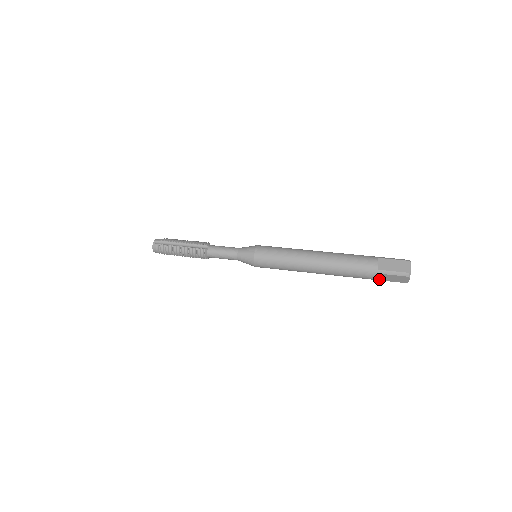
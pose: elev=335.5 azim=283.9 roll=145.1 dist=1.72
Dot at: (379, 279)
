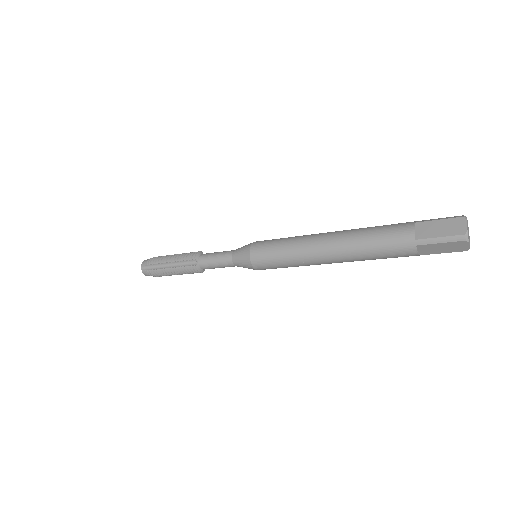
Dot at: (420, 237)
